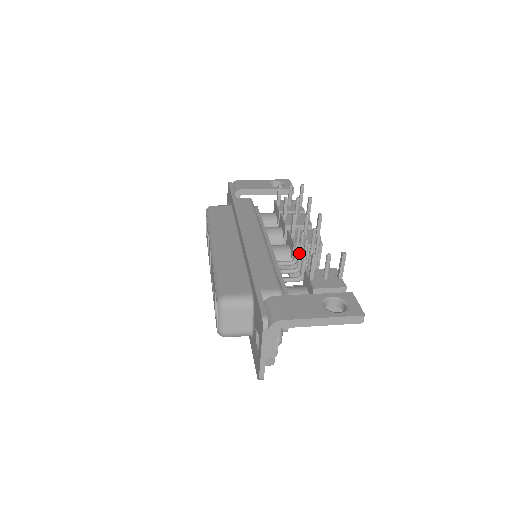
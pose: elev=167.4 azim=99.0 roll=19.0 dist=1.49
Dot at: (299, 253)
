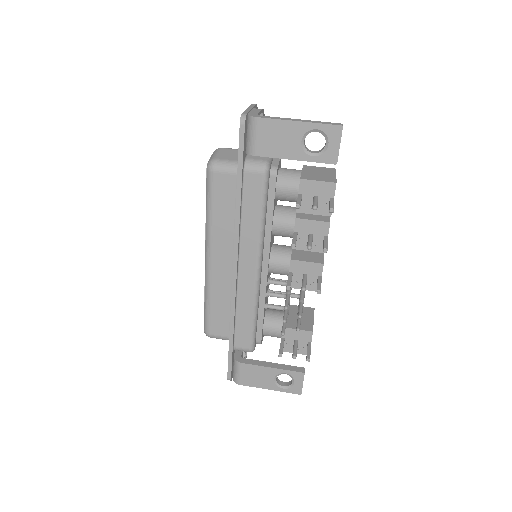
Dot at: occluded
